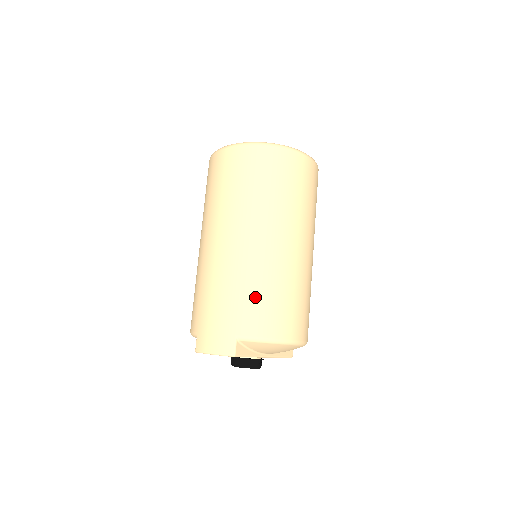
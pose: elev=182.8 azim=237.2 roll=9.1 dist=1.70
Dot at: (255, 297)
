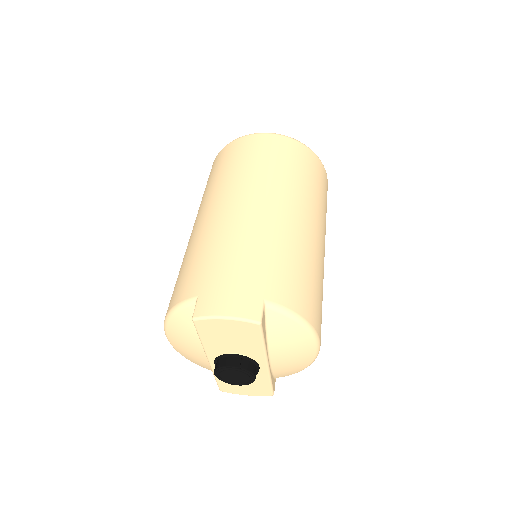
Dot at: (288, 265)
